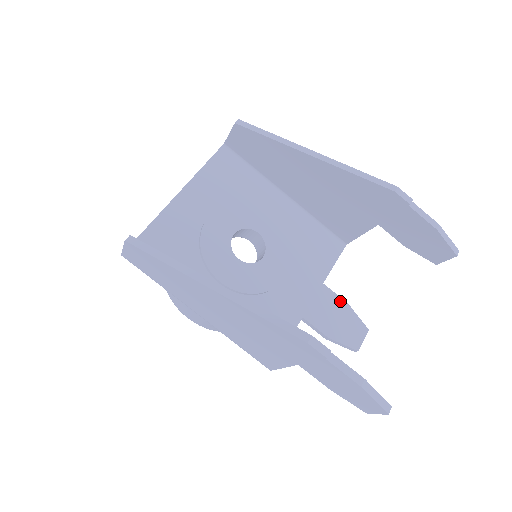
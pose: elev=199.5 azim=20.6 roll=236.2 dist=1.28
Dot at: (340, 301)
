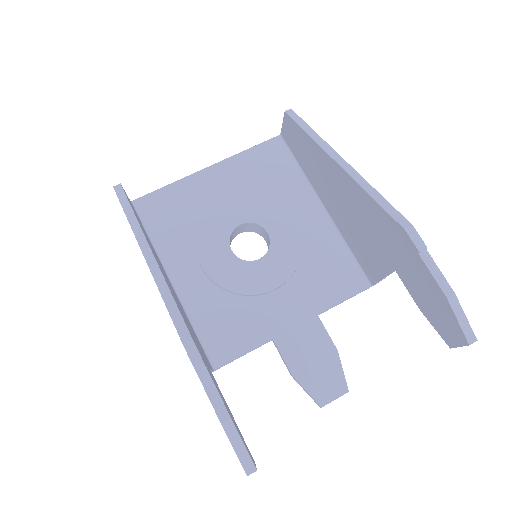
Dot at: (329, 343)
